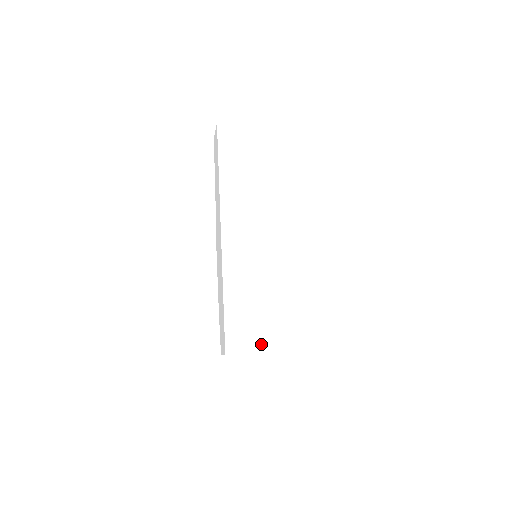
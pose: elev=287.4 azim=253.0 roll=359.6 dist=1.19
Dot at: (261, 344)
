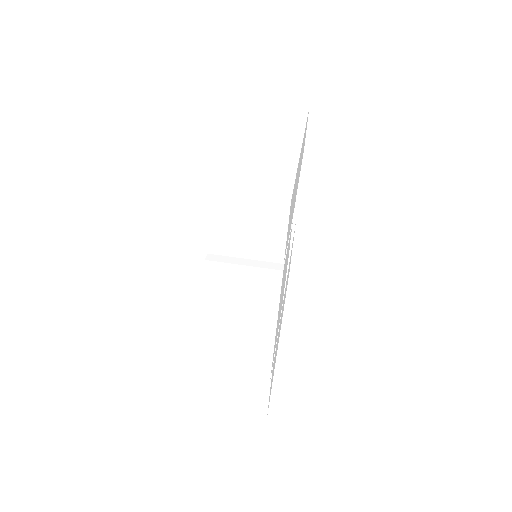
Dot at: (216, 187)
